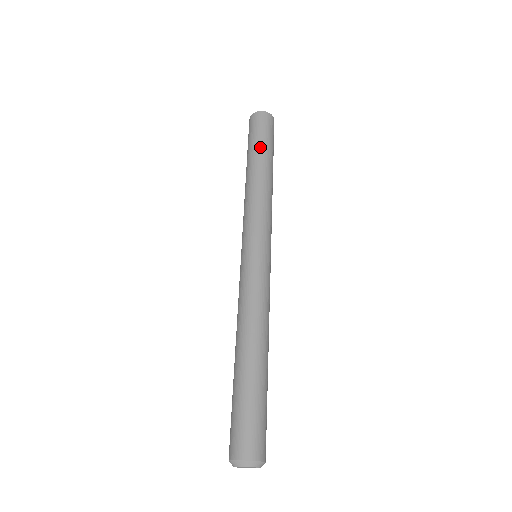
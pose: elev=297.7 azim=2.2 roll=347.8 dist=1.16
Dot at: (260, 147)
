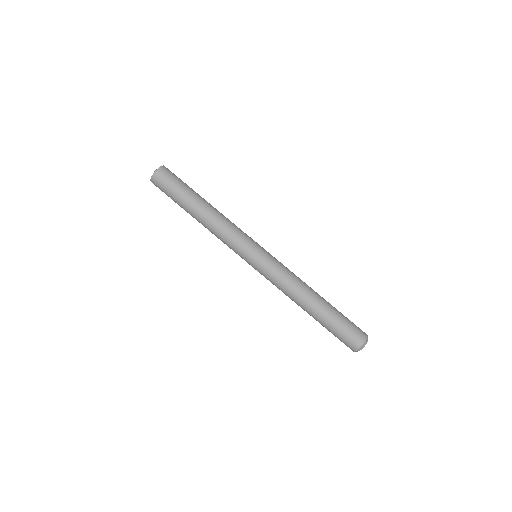
Dot at: (180, 204)
